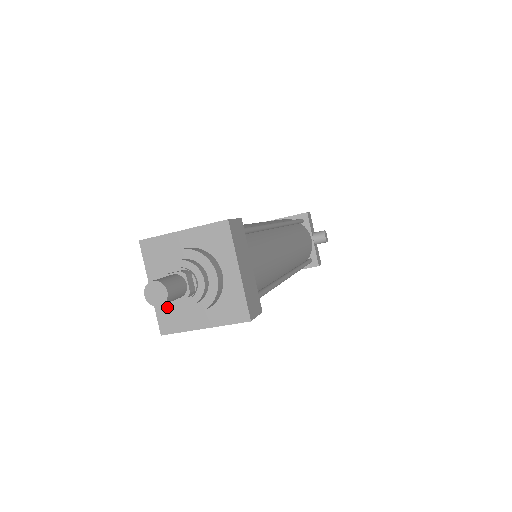
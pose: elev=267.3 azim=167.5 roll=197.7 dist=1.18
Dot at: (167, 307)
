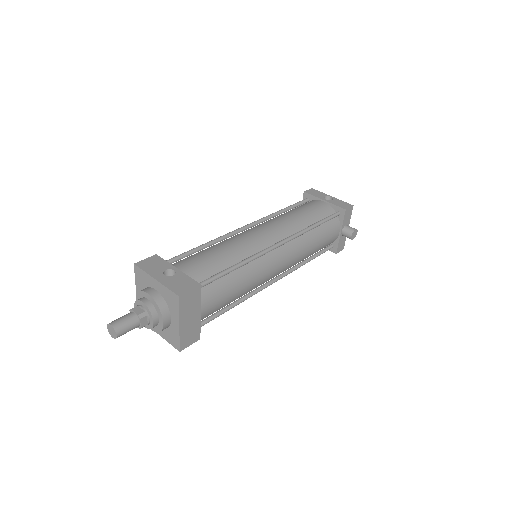
Dot at: occluded
